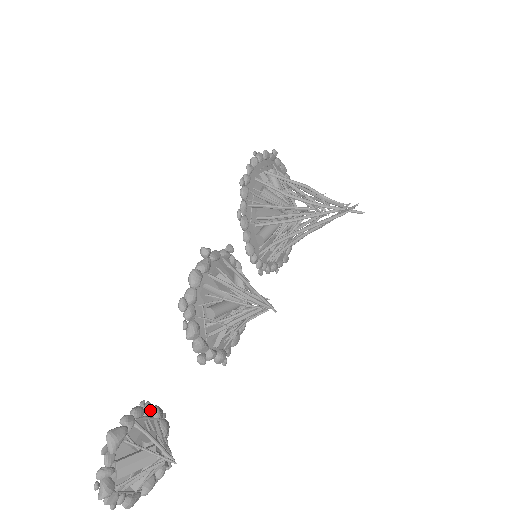
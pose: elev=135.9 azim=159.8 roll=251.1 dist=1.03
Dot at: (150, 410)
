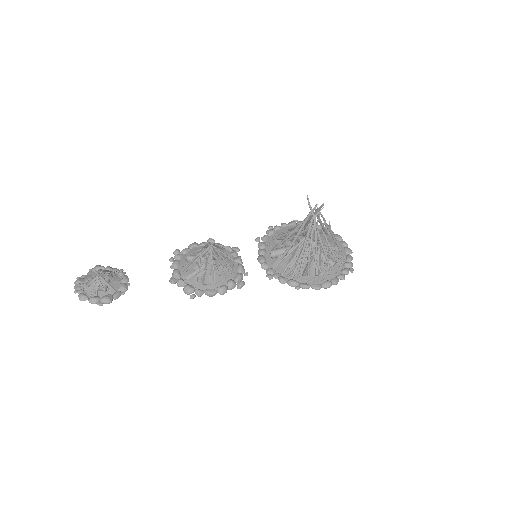
Dot at: (122, 273)
